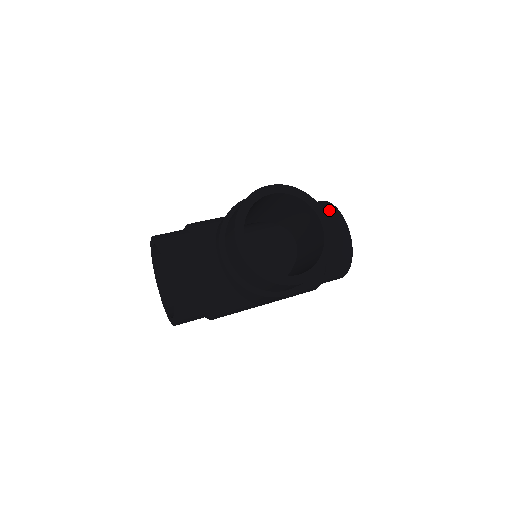
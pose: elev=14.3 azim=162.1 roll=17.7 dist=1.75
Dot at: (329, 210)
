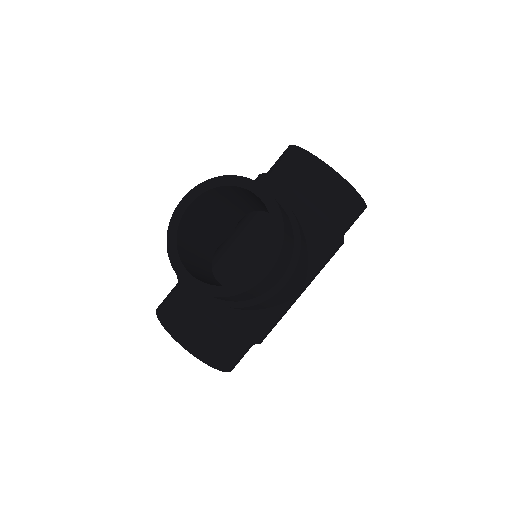
Dot at: (290, 156)
